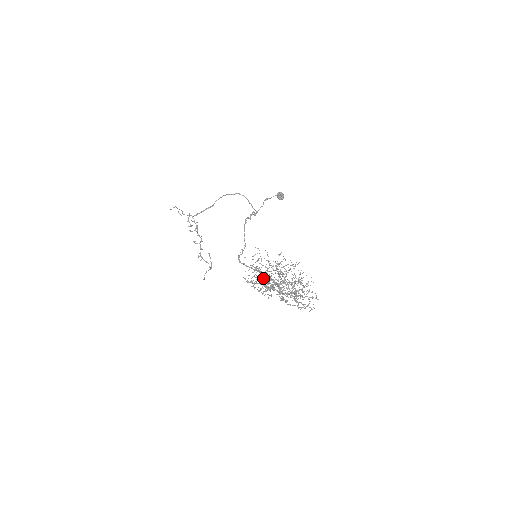
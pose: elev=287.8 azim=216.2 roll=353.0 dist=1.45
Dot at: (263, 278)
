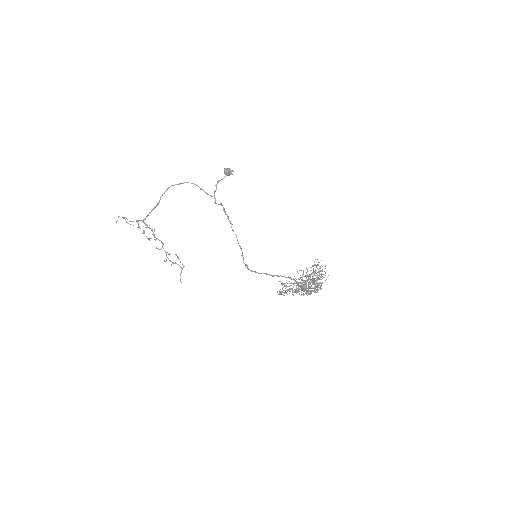
Dot at: occluded
